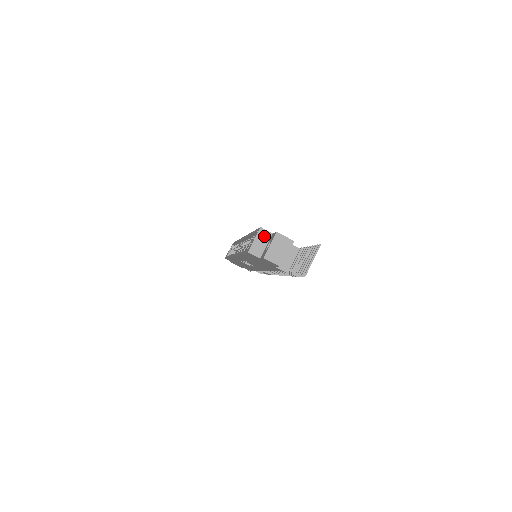
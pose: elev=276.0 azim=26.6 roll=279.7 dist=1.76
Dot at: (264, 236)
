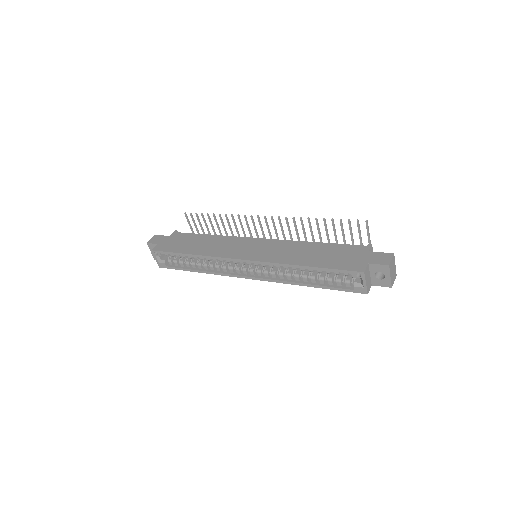
Dot at: (367, 273)
